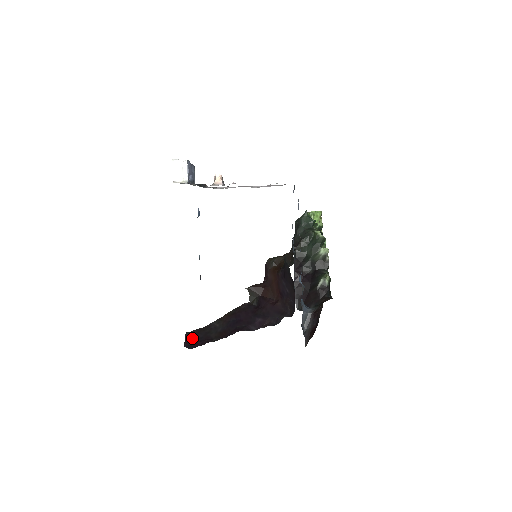
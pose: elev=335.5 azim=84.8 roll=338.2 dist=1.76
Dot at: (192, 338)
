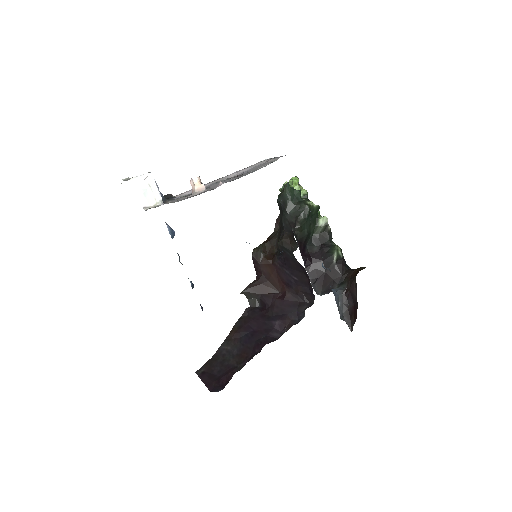
Dot at: (210, 376)
